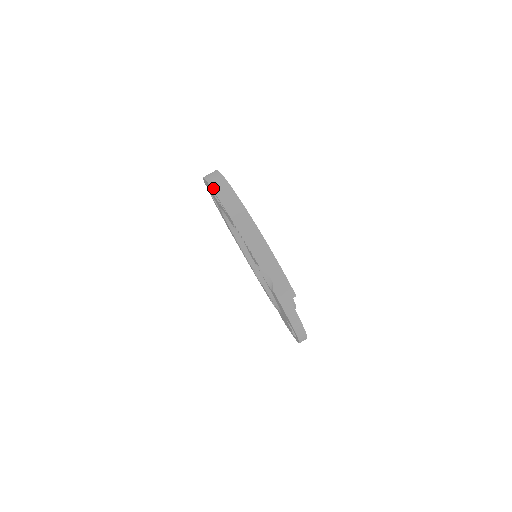
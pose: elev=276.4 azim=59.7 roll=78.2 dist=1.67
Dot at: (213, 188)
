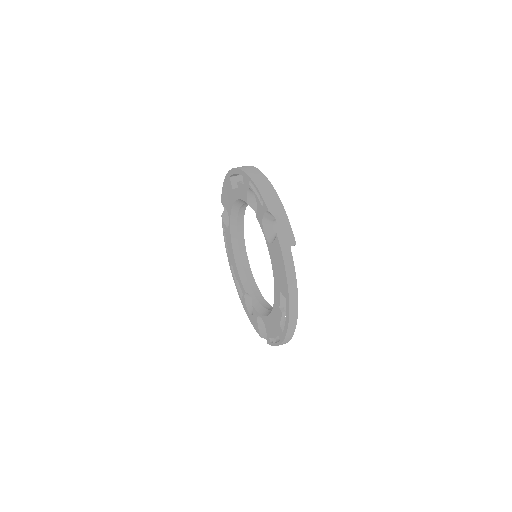
Dot at: occluded
